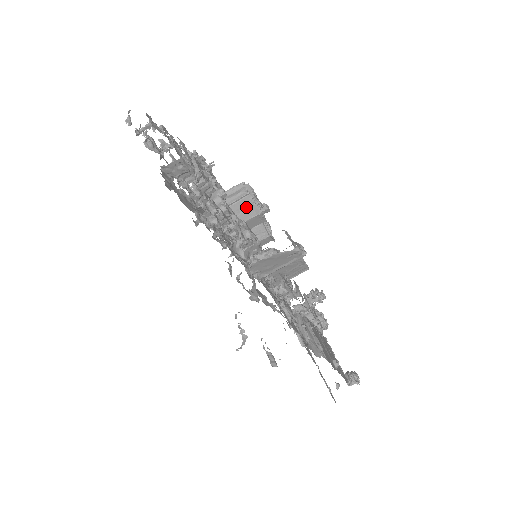
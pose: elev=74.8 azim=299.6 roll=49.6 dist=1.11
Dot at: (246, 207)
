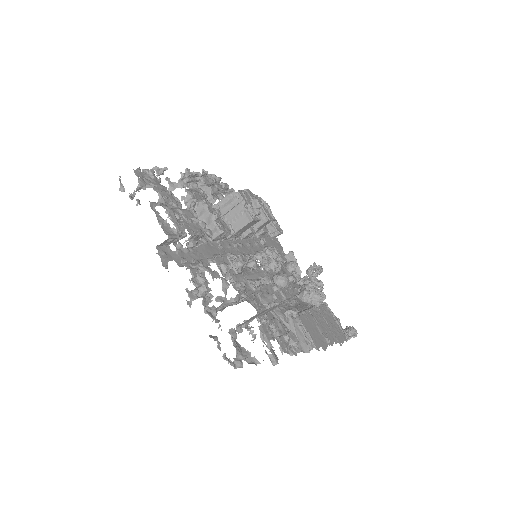
Dot at: (240, 215)
